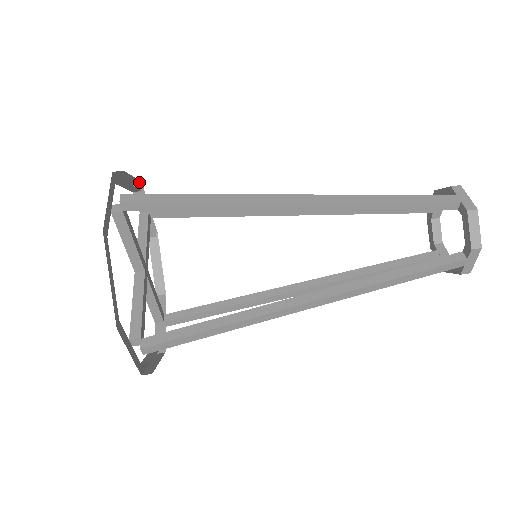
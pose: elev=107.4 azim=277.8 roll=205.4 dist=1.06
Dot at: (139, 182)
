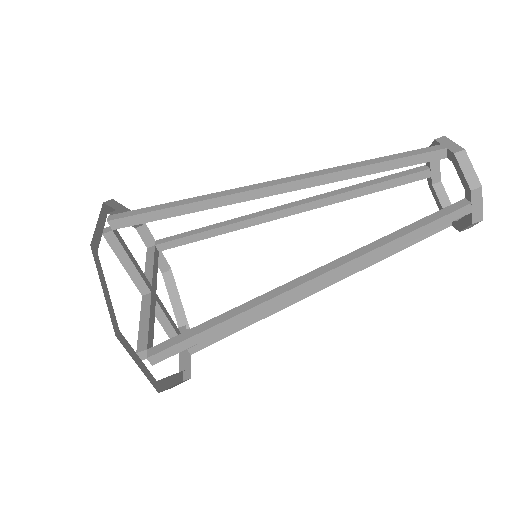
Dot at: occluded
